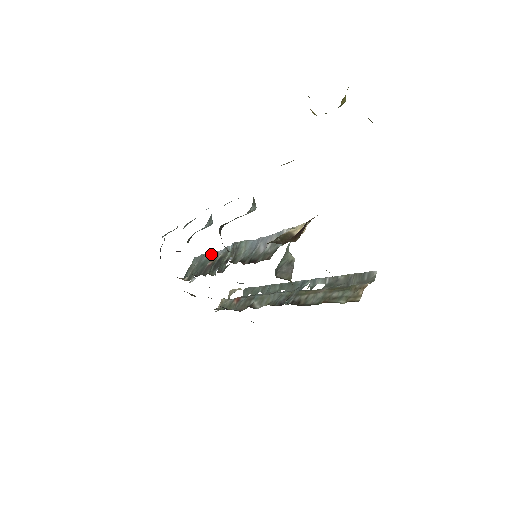
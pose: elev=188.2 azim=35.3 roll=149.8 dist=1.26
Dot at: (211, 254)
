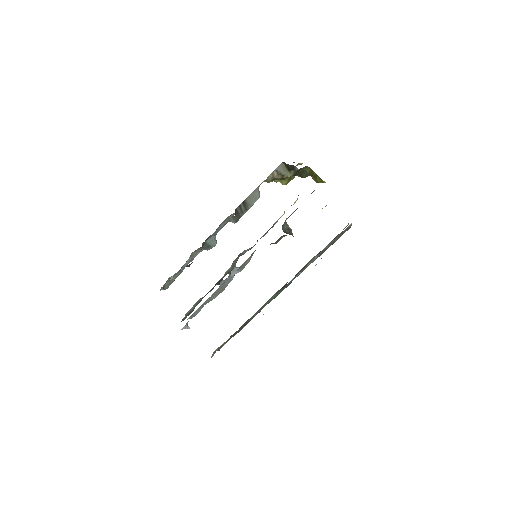
Dot at: occluded
